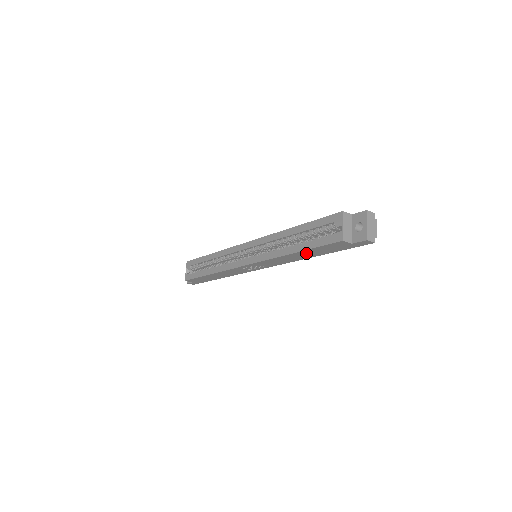
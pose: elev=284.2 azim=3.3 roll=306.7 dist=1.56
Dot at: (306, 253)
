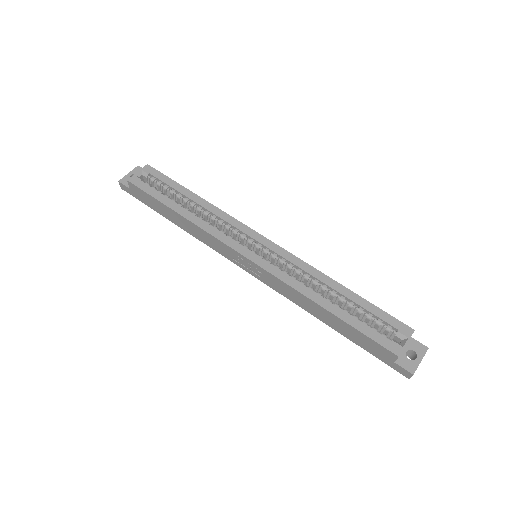
Dot at: (335, 320)
